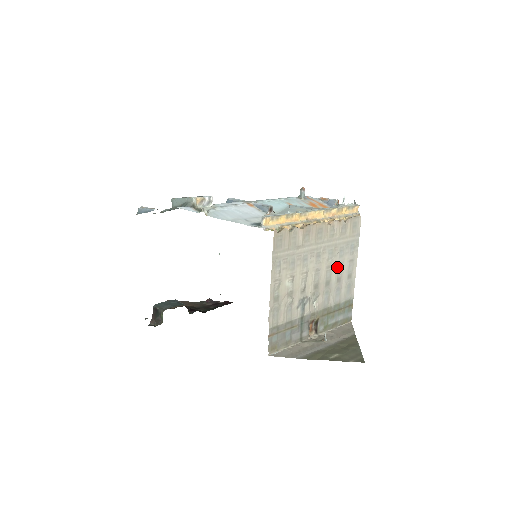
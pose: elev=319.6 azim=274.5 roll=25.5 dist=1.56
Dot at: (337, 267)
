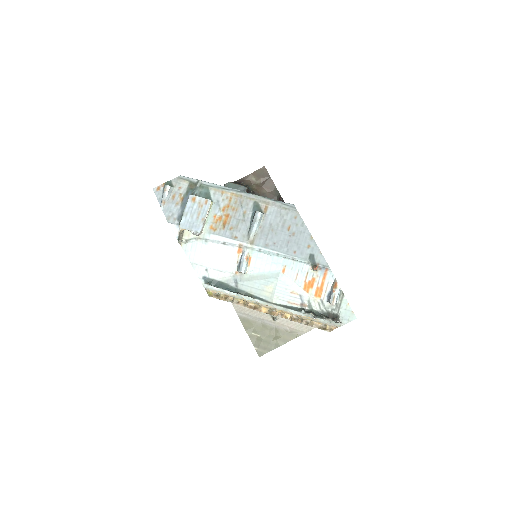
Dot at: occluded
